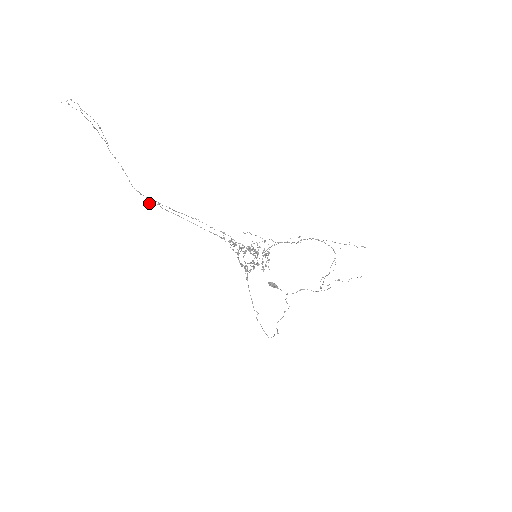
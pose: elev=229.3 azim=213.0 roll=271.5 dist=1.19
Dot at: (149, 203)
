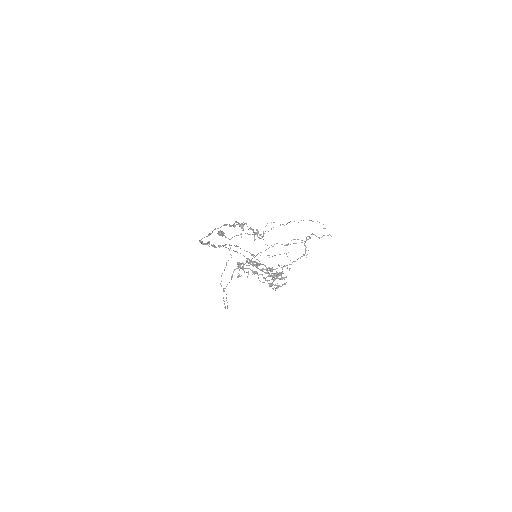
Dot at: occluded
